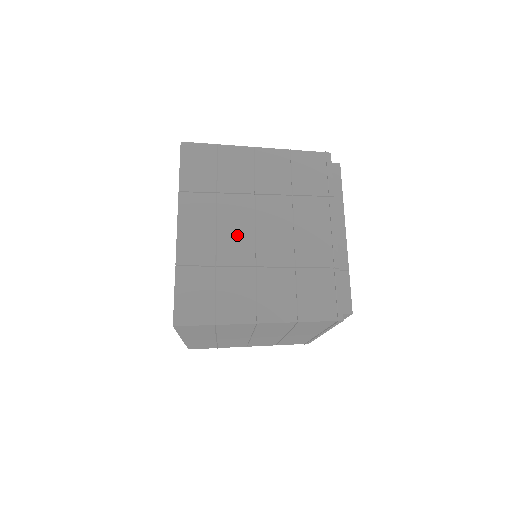
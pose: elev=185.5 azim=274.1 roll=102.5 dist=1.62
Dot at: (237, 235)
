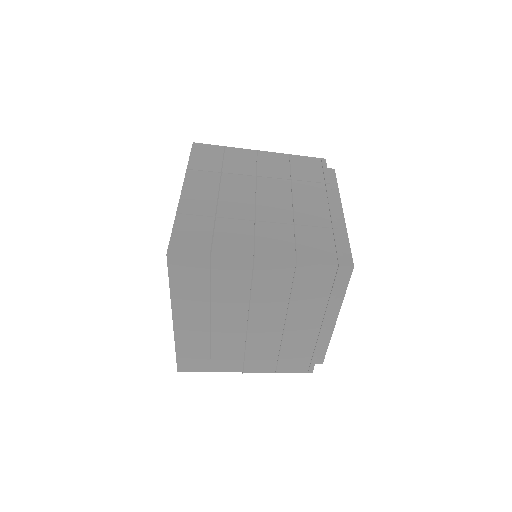
Dot at: (238, 199)
